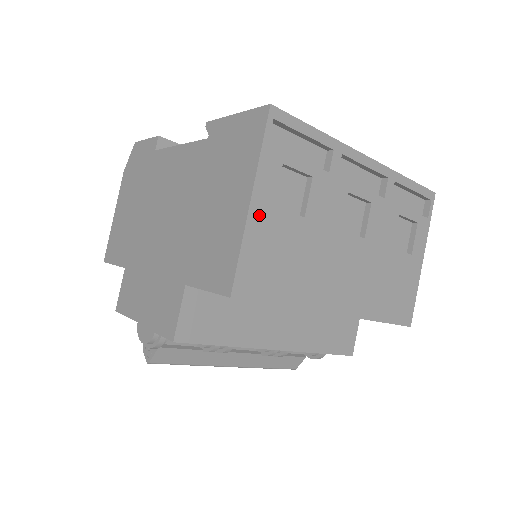
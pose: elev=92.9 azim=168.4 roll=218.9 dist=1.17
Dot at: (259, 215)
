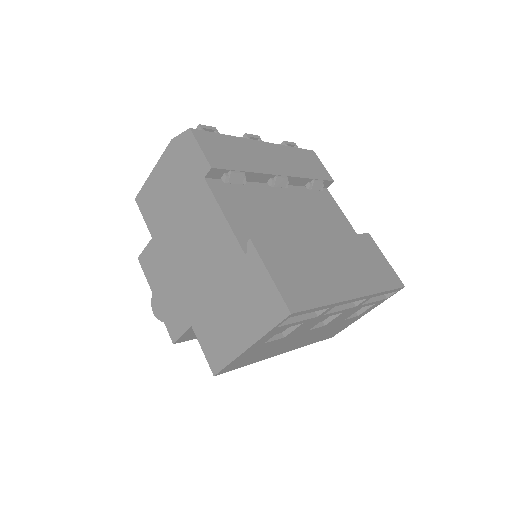
Dot at: (251, 350)
